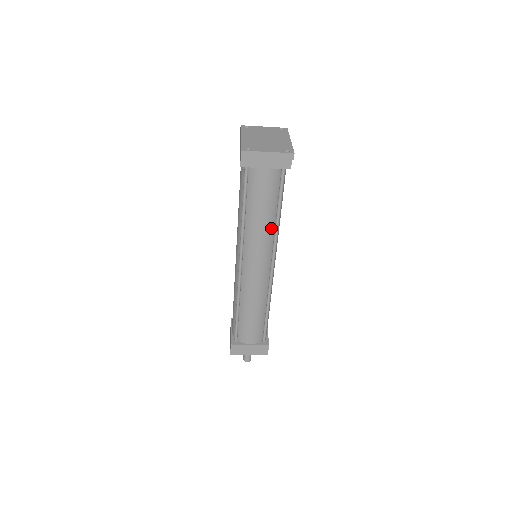
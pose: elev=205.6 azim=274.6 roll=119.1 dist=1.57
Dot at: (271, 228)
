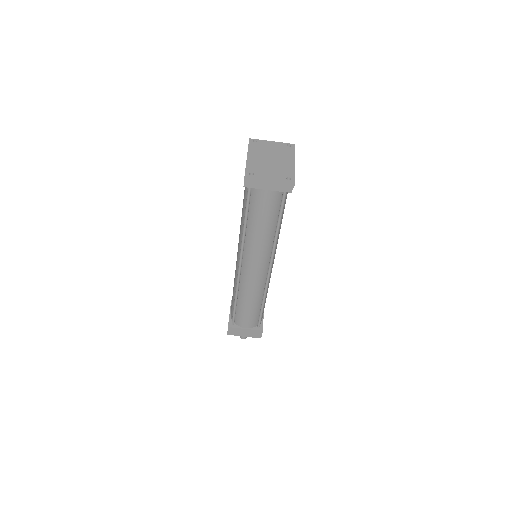
Dot at: (270, 238)
